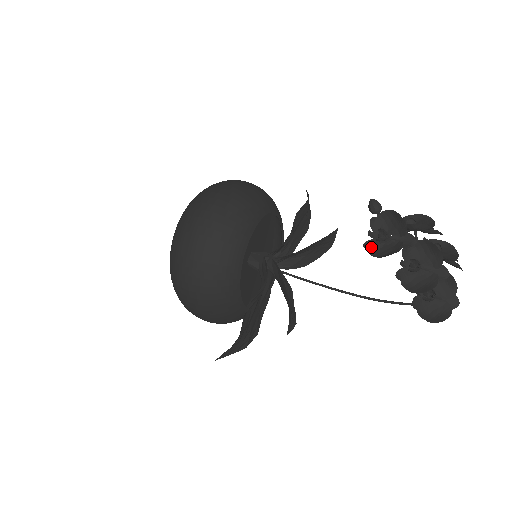
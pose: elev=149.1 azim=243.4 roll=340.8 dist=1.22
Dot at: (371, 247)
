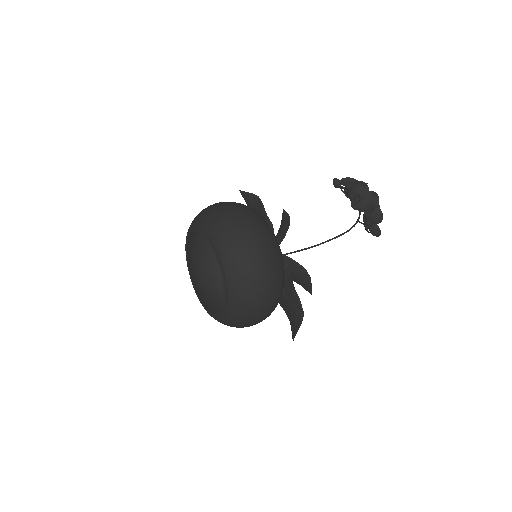
Dot at: (357, 208)
